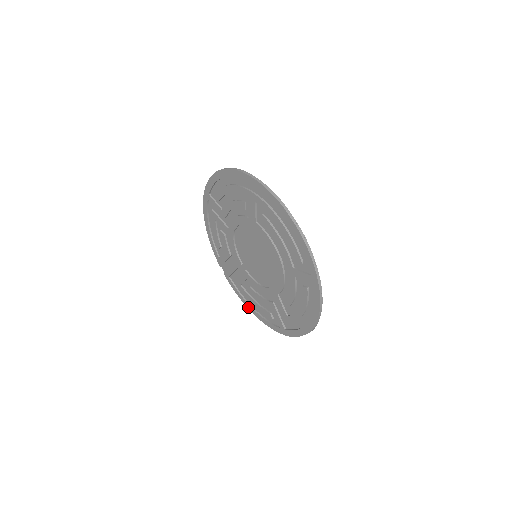
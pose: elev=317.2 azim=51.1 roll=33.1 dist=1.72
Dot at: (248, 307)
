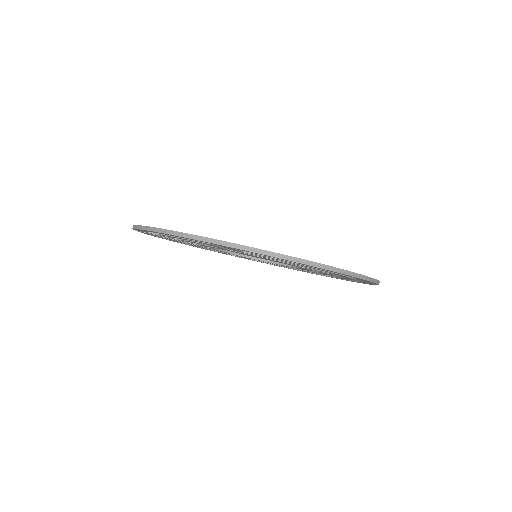
Dot at: occluded
